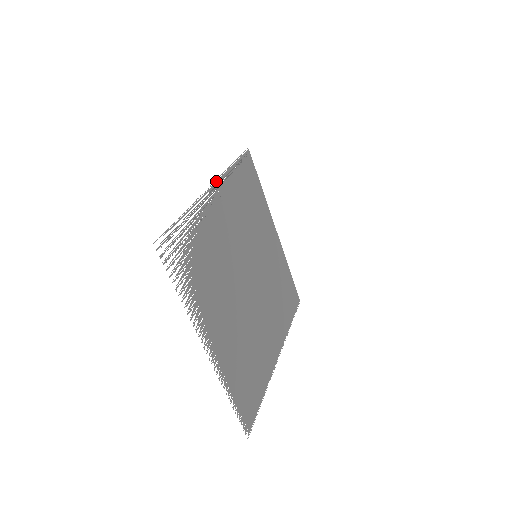
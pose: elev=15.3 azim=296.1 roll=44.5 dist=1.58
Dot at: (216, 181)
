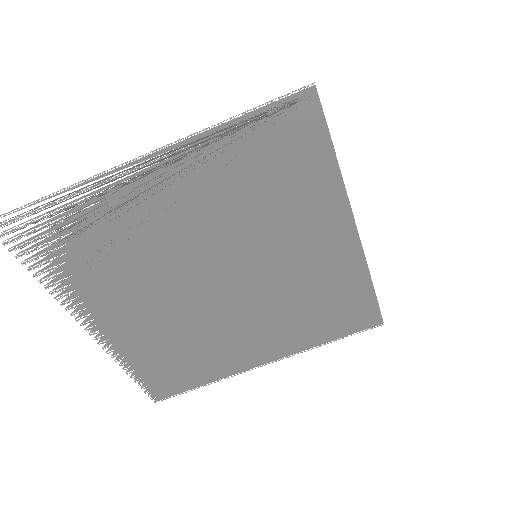
Dot at: (159, 149)
